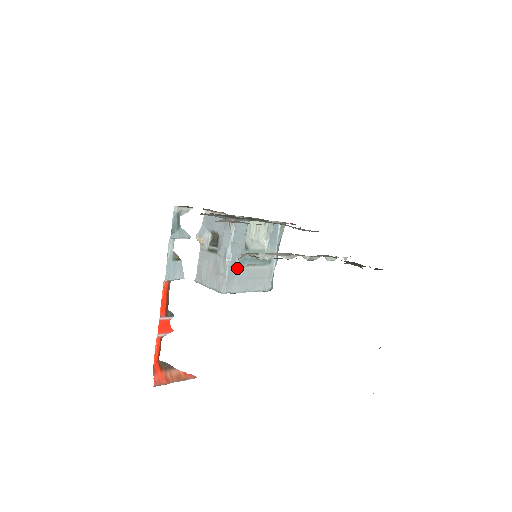
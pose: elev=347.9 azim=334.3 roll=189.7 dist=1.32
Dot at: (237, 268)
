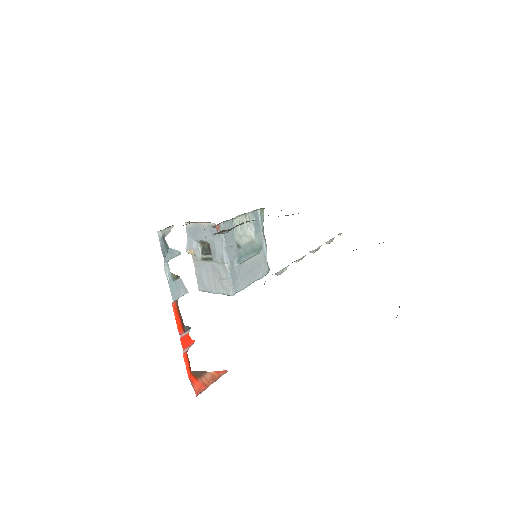
Dot at: (237, 268)
